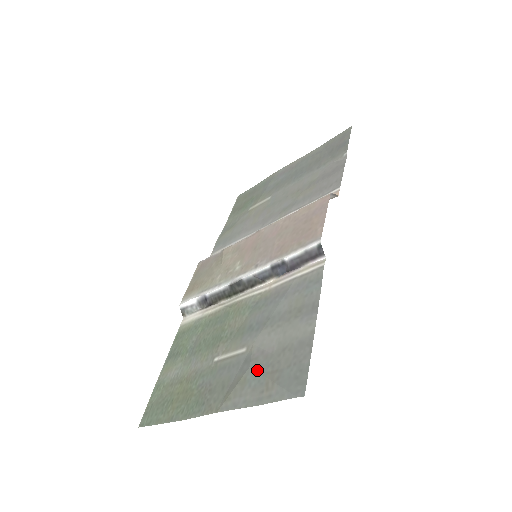
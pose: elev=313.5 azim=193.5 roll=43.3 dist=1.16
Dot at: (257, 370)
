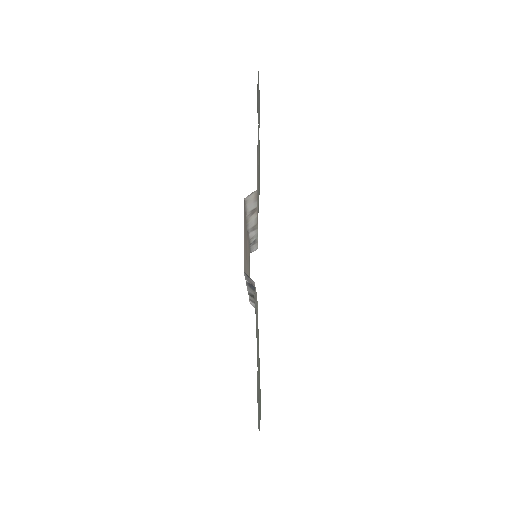
Dot at: (257, 394)
